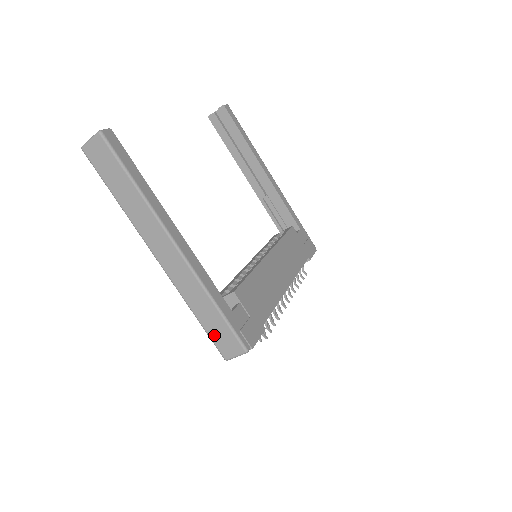
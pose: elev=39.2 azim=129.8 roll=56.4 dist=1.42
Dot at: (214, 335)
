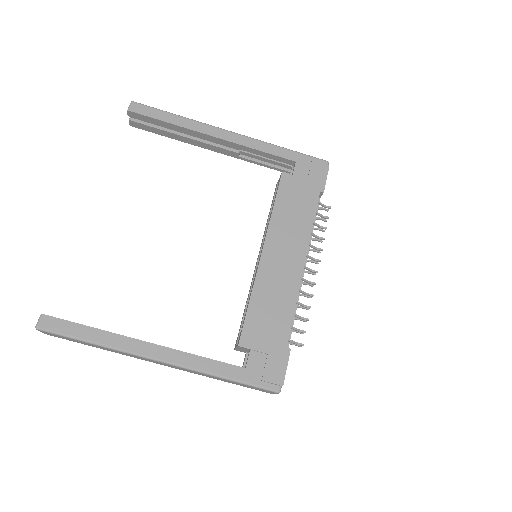
Dot at: (248, 387)
